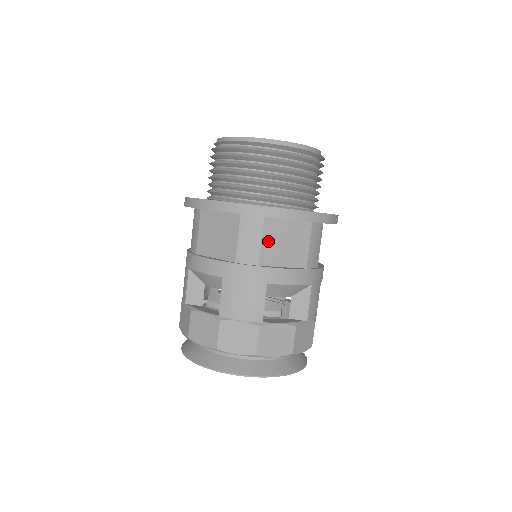
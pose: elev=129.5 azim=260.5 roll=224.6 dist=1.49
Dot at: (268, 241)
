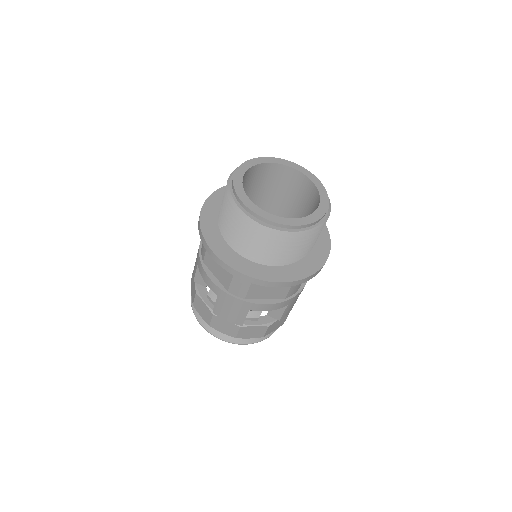
Dot at: (255, 287)
